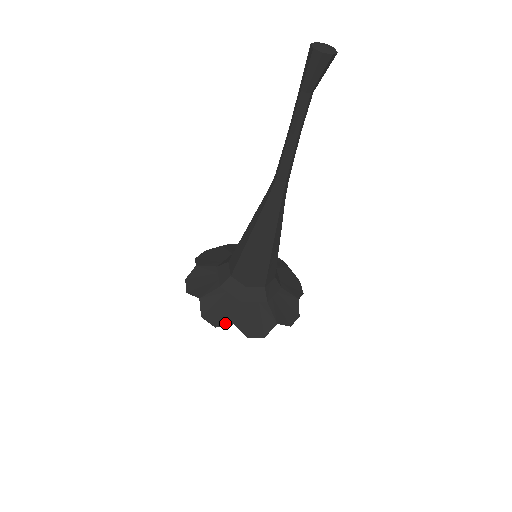
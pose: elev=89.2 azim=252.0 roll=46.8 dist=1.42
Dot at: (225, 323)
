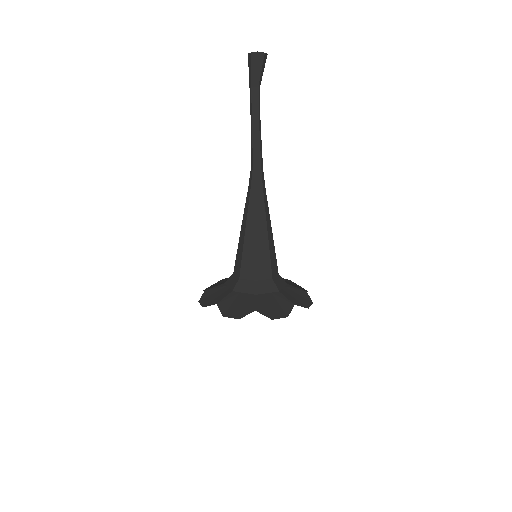
Dot at: (247, 313)
